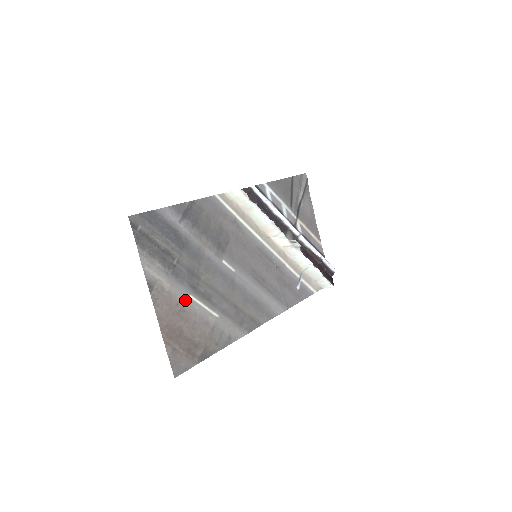
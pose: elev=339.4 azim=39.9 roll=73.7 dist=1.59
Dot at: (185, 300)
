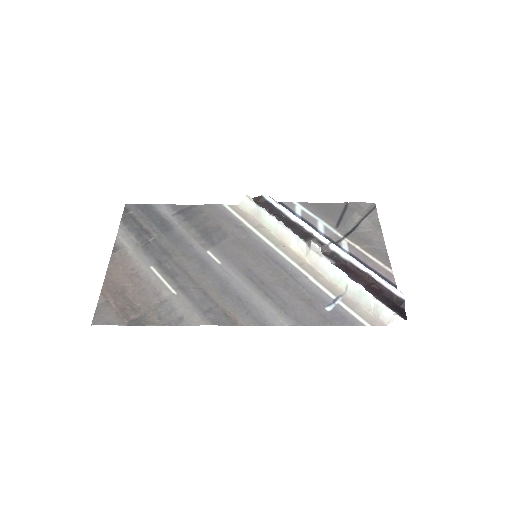
Dot at: (144, 269)
